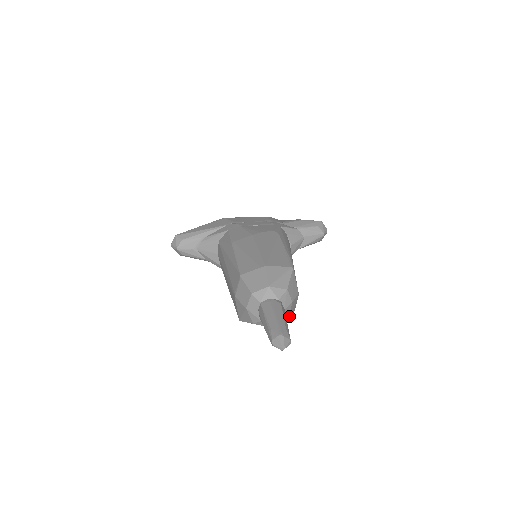
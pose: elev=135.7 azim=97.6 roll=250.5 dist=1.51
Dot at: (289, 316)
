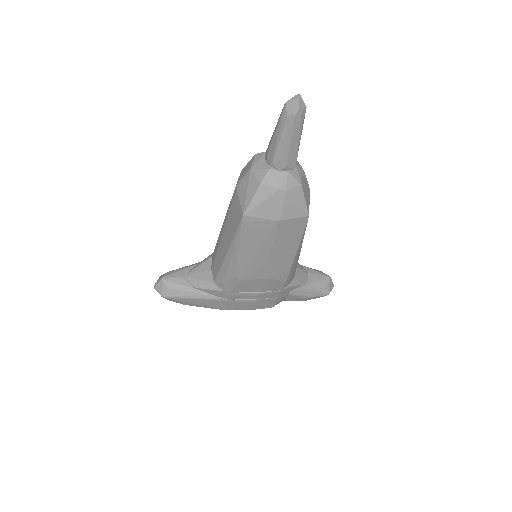
Dot at: (302, 186)
